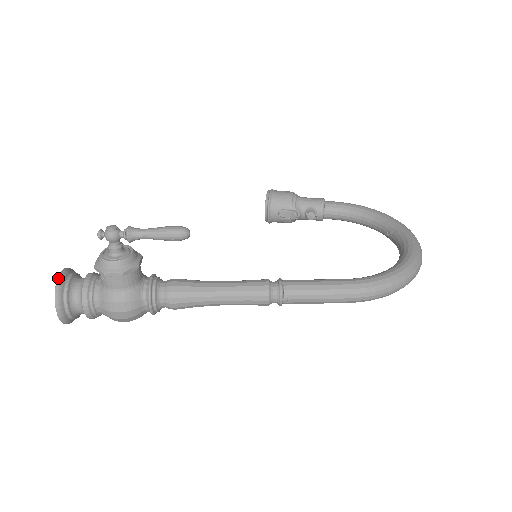
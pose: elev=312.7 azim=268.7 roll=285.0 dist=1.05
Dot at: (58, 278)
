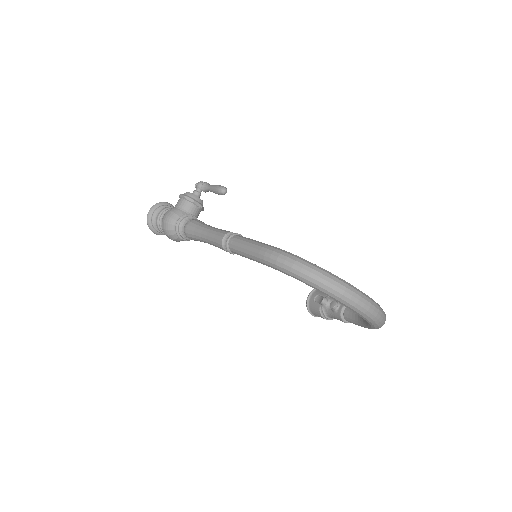
Dot at: occluded
